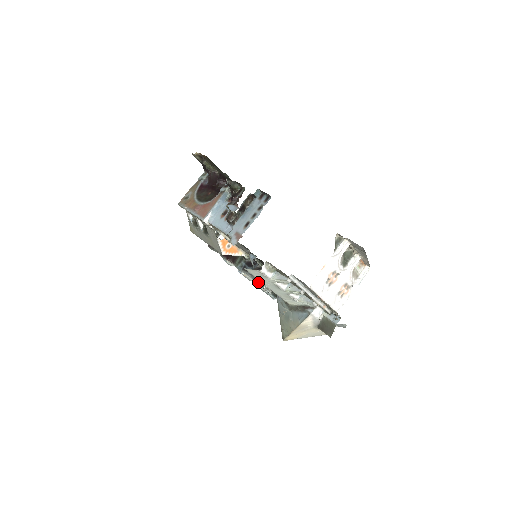
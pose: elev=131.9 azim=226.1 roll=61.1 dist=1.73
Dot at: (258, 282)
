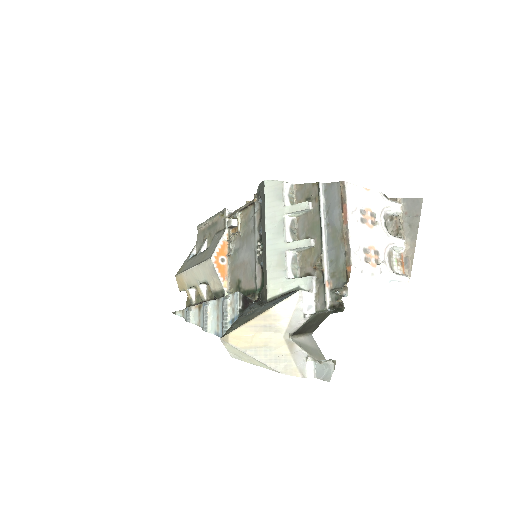
Dot at: occluded
